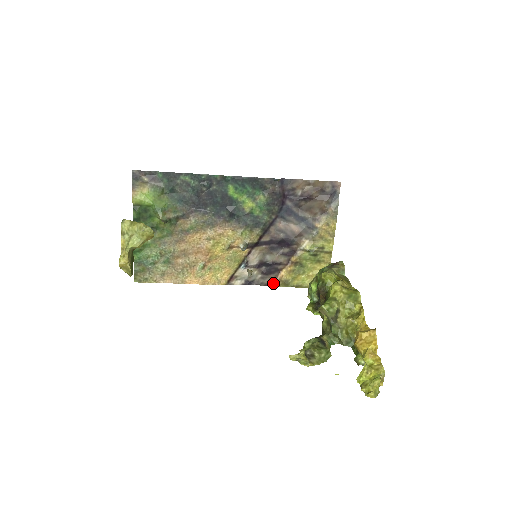
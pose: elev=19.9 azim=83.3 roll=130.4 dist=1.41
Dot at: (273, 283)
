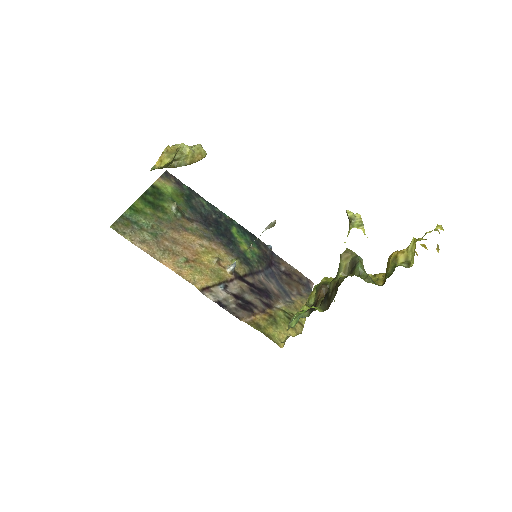
Dot at: (245, 319)
